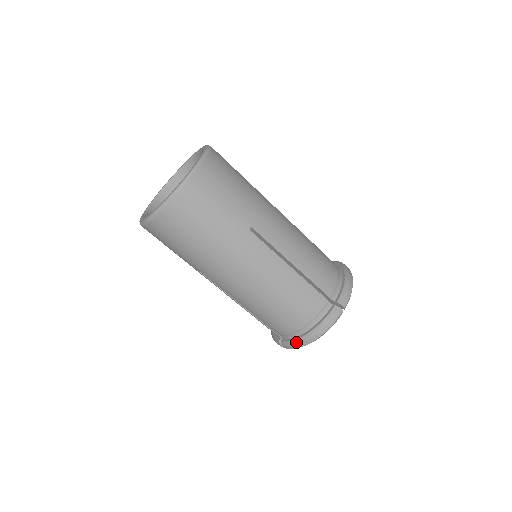
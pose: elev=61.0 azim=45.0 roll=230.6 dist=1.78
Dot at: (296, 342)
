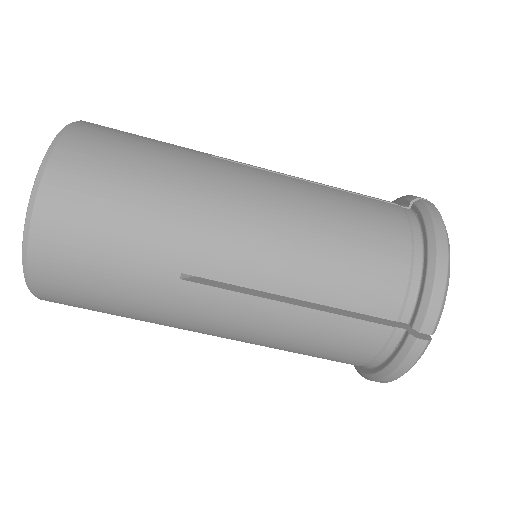
Dot at: (364, 377)
